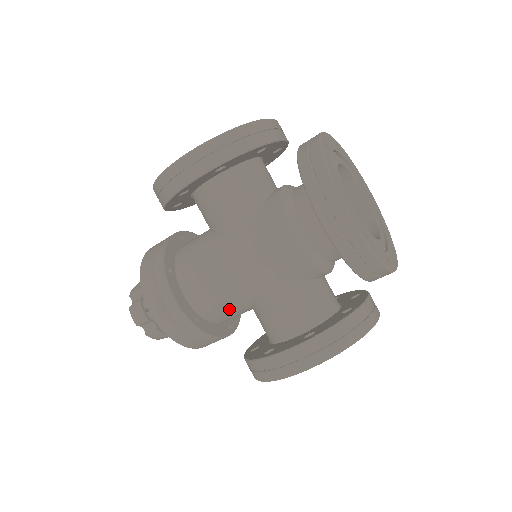
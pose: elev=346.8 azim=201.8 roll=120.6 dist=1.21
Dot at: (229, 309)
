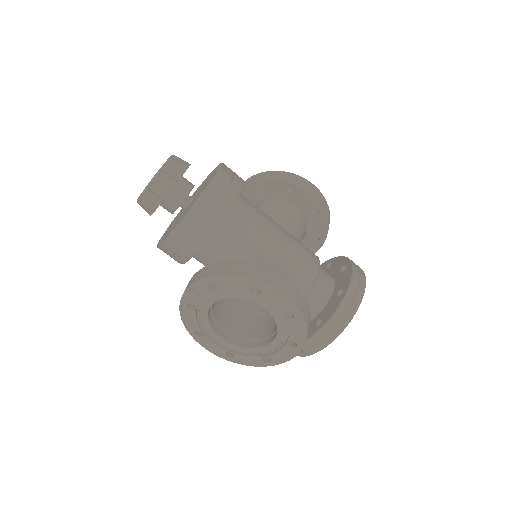
Dot at: (240, 239)
